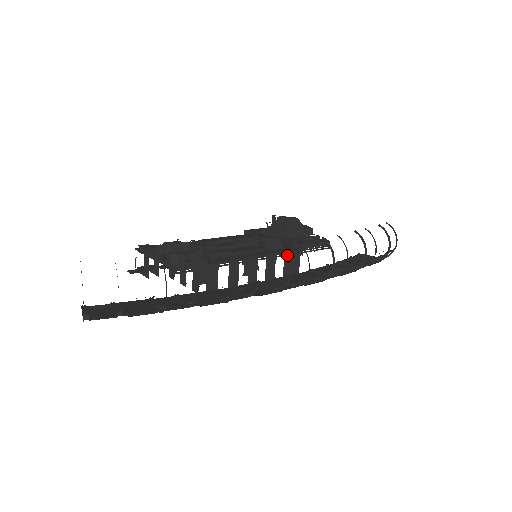
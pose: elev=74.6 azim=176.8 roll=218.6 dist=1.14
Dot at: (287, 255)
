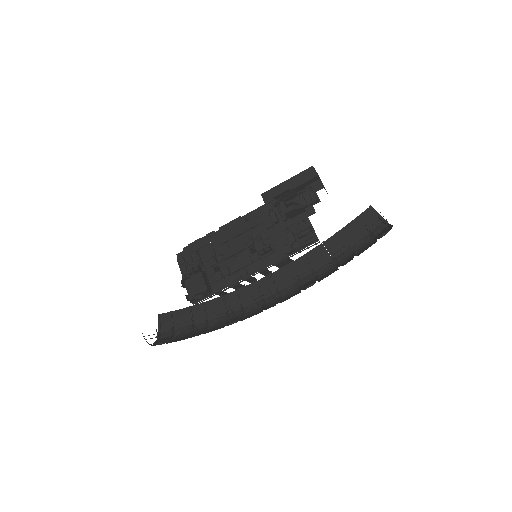
Dot at: occluded
